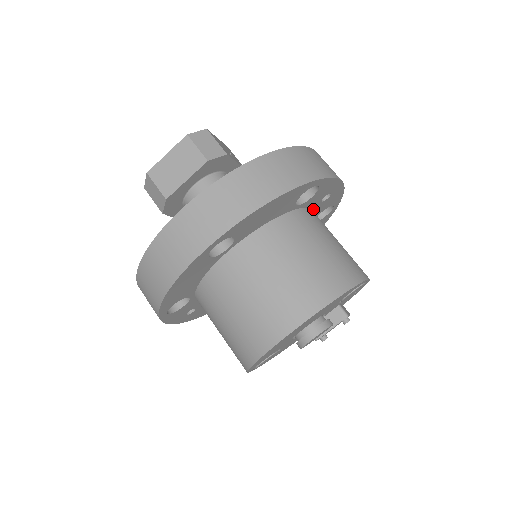
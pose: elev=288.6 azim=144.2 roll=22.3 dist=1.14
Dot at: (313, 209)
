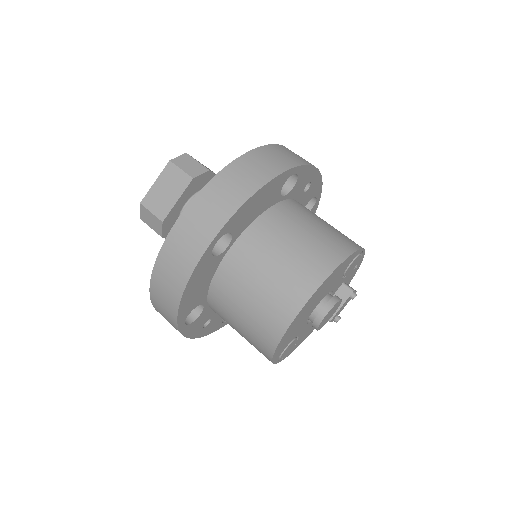
Dot at: (298, 201)
